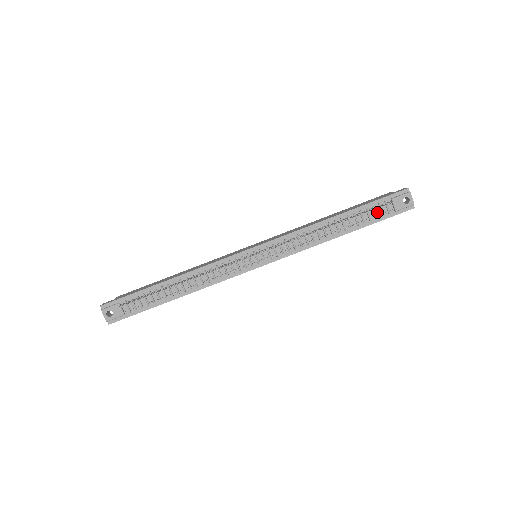
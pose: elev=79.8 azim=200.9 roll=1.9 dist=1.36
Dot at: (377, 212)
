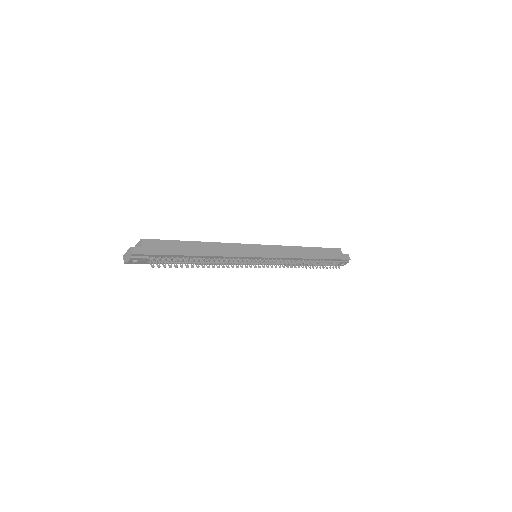
Dot at: occluded
